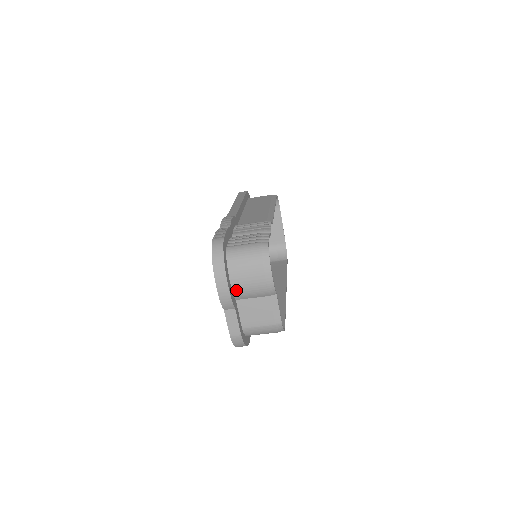
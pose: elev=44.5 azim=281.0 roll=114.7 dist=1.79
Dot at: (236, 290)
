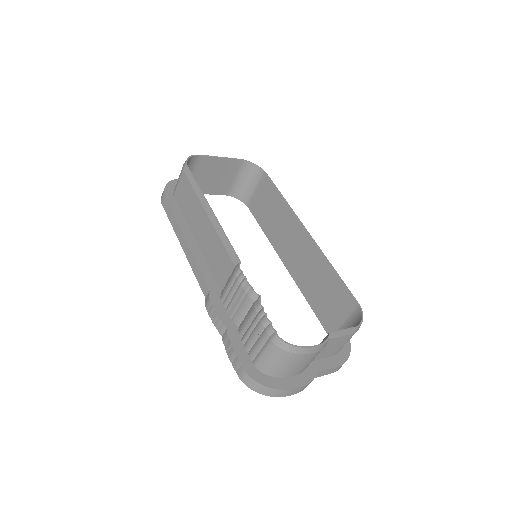
Dot at: (302, 371)
